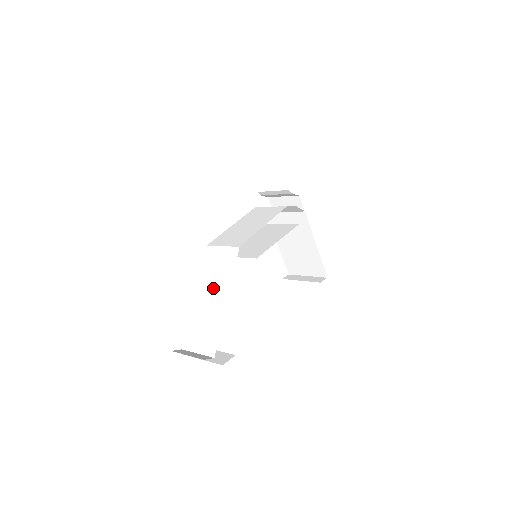
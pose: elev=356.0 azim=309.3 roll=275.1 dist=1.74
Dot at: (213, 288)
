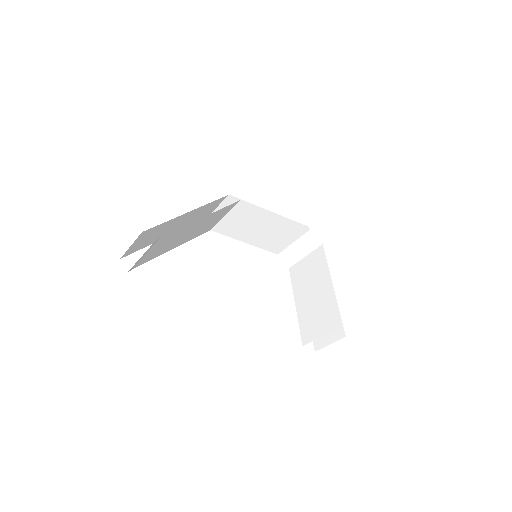
Dot at: (194, 232)
